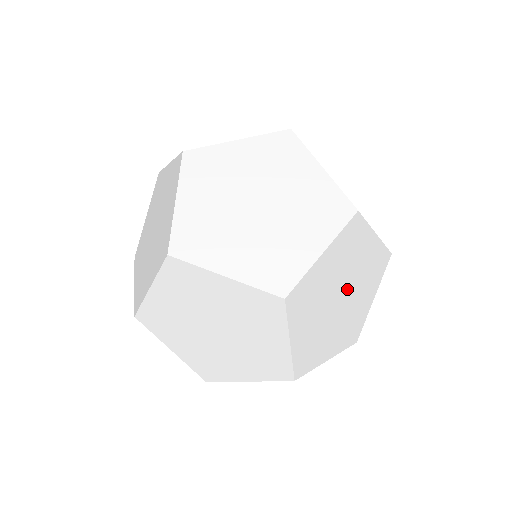
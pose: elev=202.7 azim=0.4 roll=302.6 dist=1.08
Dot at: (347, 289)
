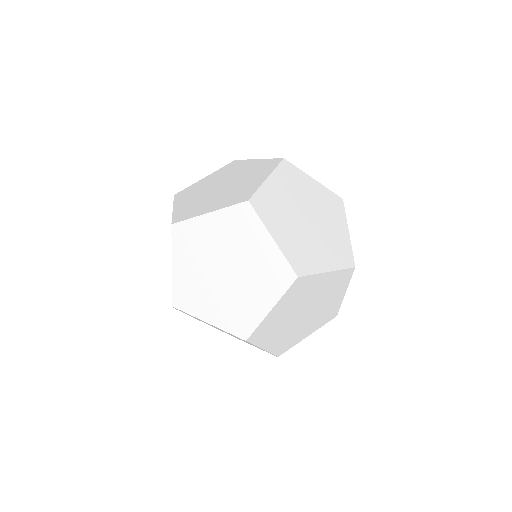
Dot at: (310, 311)
